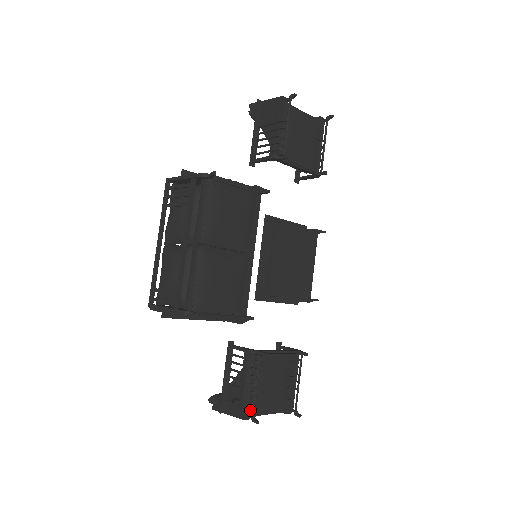
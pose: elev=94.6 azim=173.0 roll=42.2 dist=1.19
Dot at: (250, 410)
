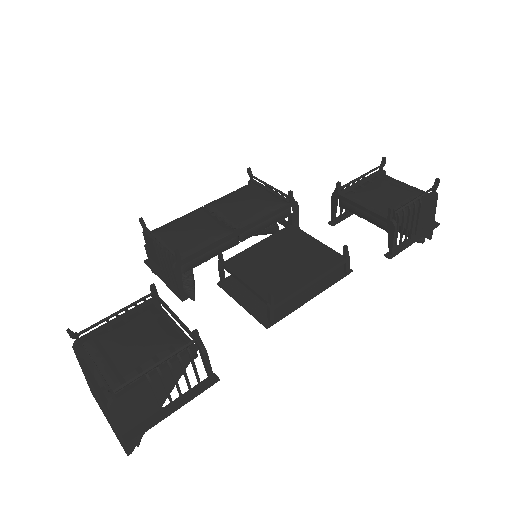
Dot at: (86, 336)
